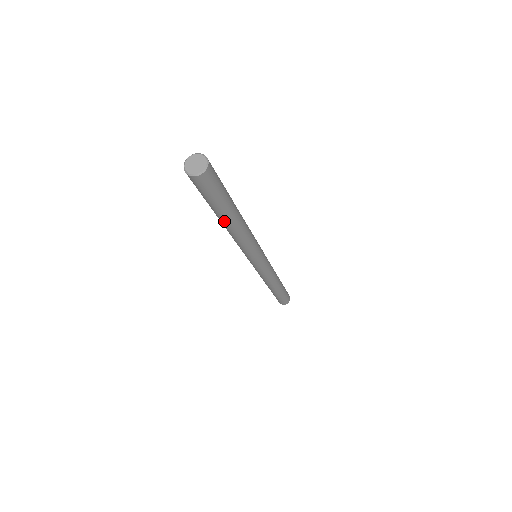
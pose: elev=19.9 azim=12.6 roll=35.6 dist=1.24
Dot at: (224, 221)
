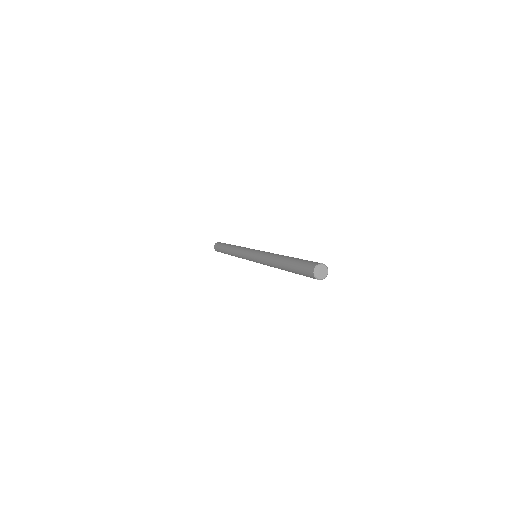
Dot at: occluded
